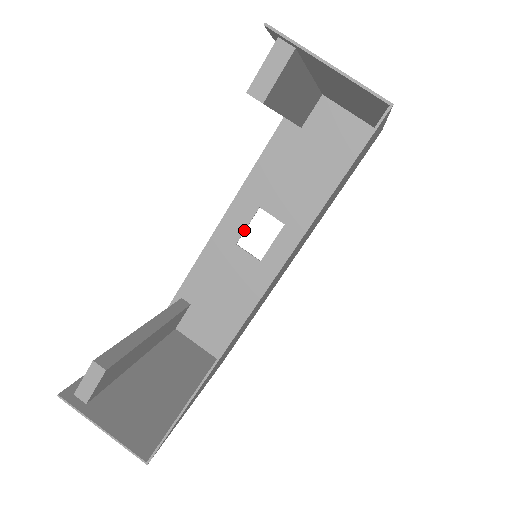
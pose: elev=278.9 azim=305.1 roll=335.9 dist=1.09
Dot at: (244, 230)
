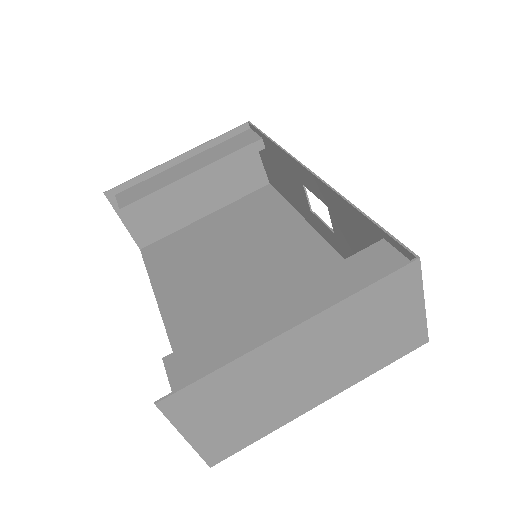
Dot at: occluded
